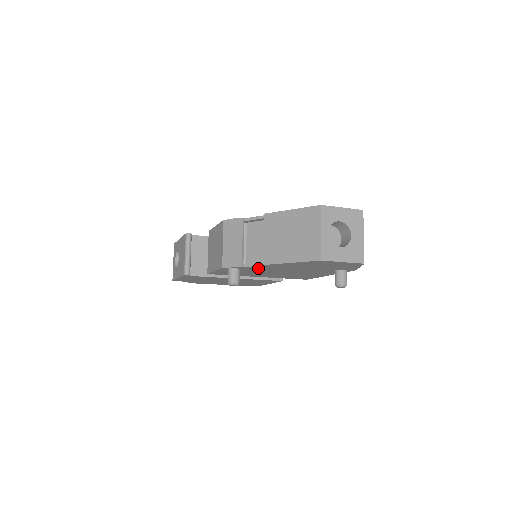
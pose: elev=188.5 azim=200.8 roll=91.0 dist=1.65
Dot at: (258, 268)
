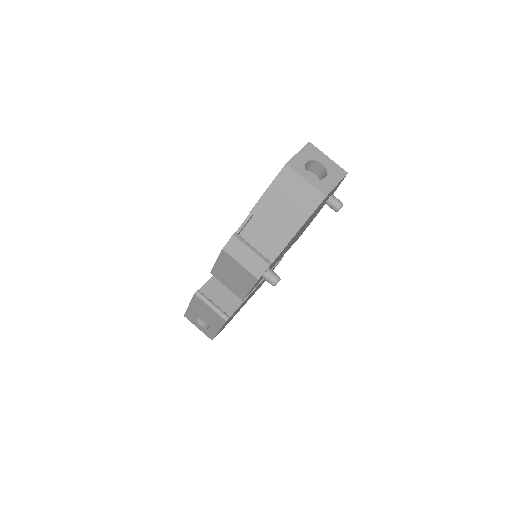
Dot at: (281, 253)
